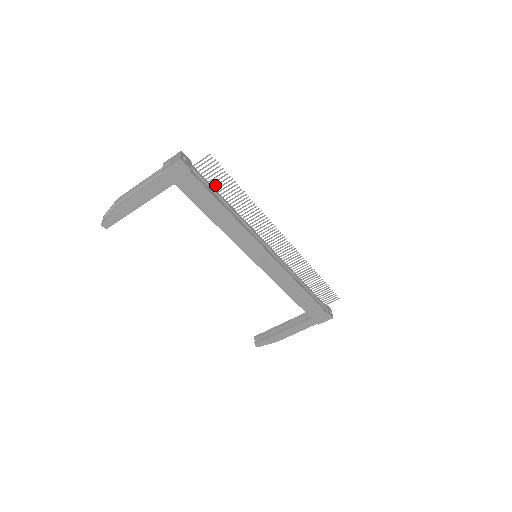
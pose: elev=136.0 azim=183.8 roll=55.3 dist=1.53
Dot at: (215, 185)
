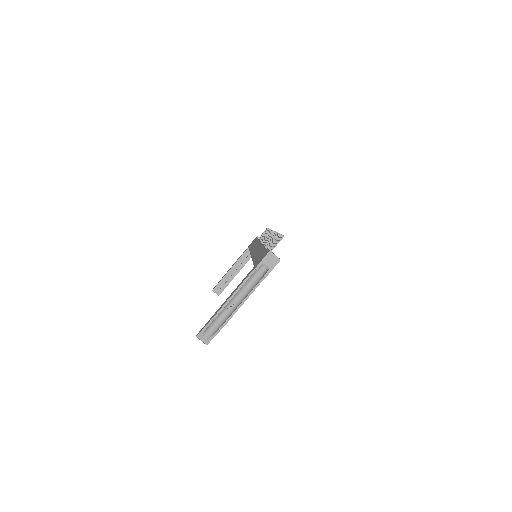
Dot at: (270, 247)
